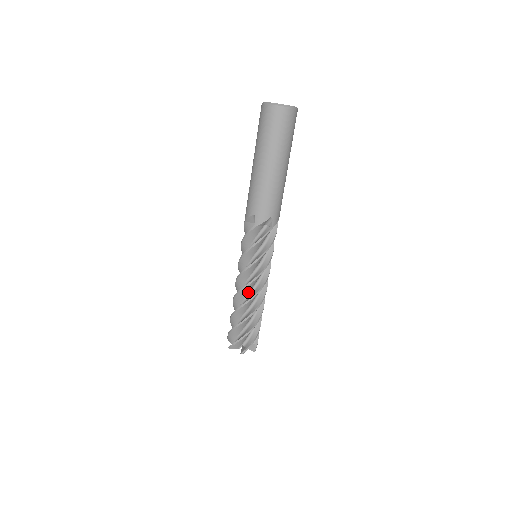
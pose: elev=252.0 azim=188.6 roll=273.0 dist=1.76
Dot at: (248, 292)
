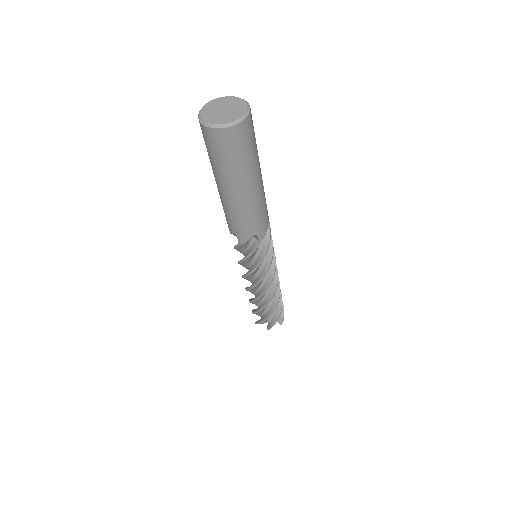
Dot at: occluded
